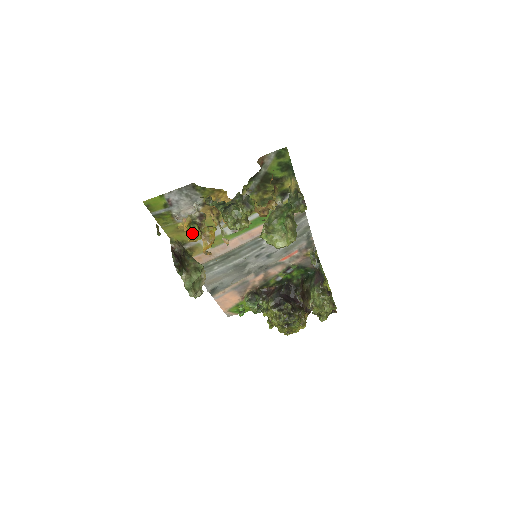
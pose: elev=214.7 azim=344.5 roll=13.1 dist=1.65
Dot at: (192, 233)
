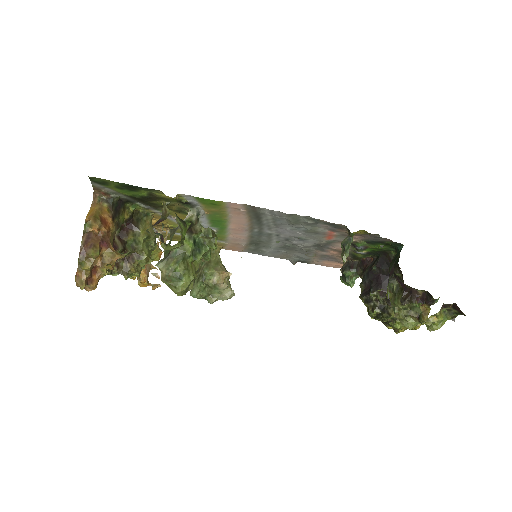
Dot at: occluded
